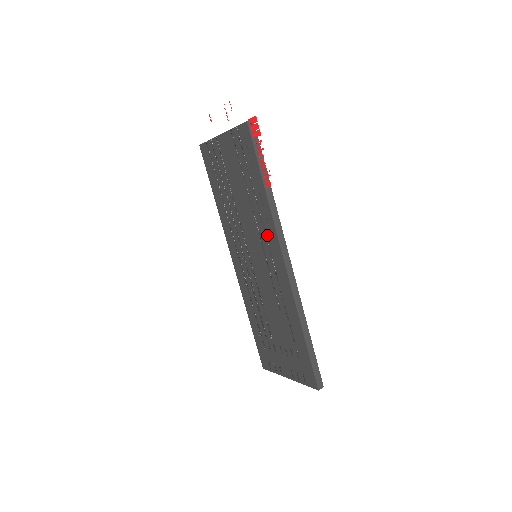
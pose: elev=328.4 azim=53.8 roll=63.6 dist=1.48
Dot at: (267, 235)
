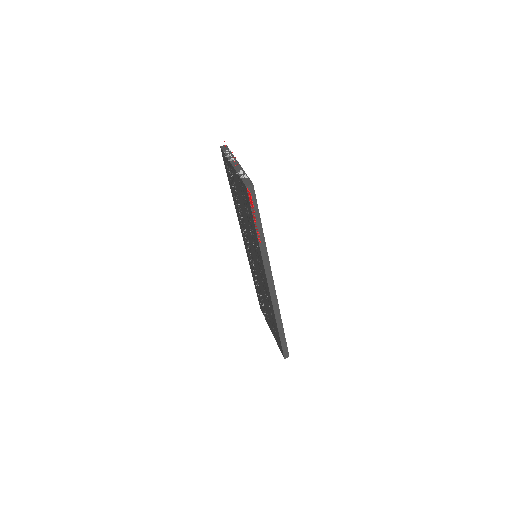
Dot at: (259, 260)
